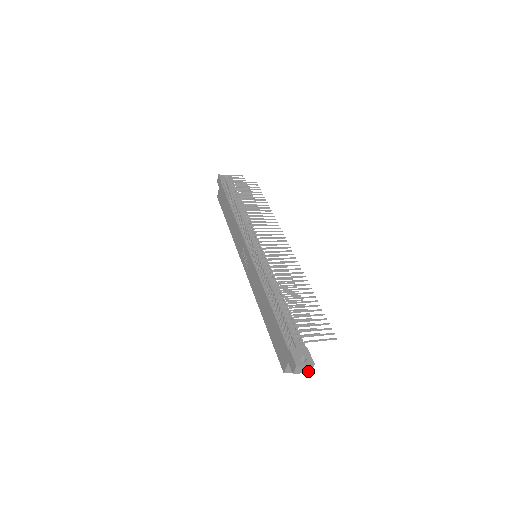
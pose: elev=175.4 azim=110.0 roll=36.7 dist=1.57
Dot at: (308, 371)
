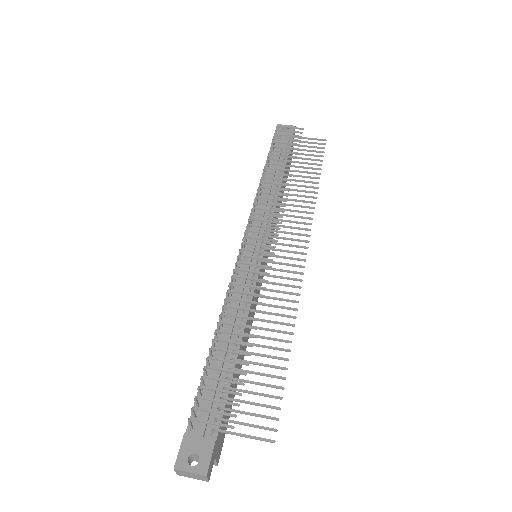
Dot at: (203, 479)
